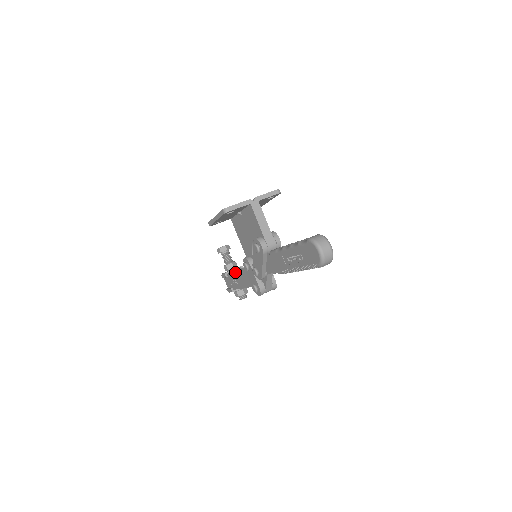
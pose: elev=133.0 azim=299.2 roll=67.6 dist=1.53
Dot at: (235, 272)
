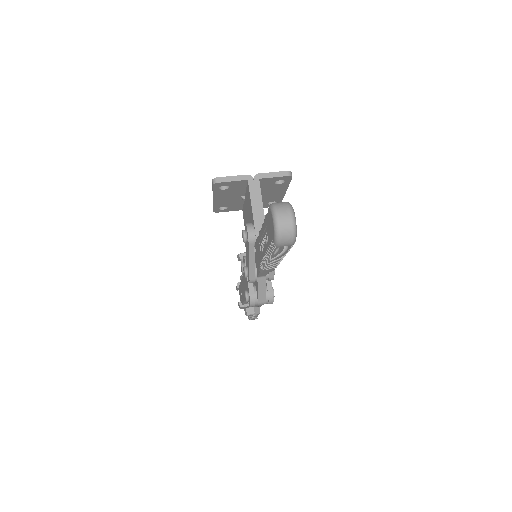
Dot at: (241, 279)
